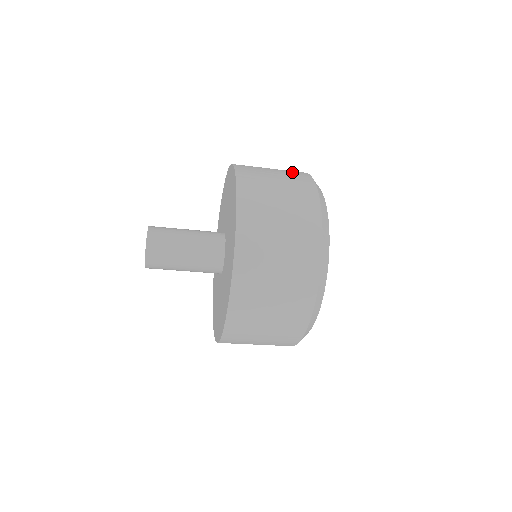
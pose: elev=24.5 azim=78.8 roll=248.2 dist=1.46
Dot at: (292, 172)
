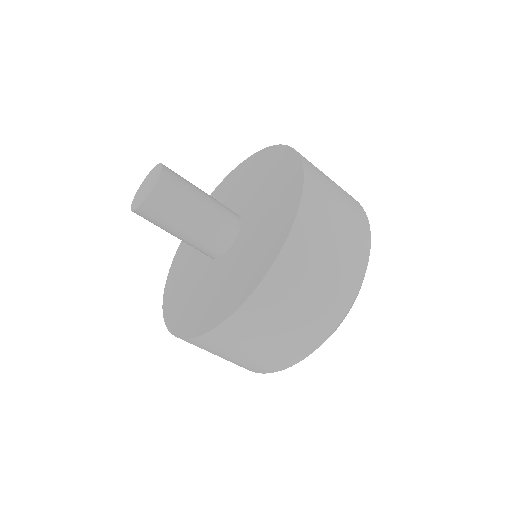
Dot at: occluded
